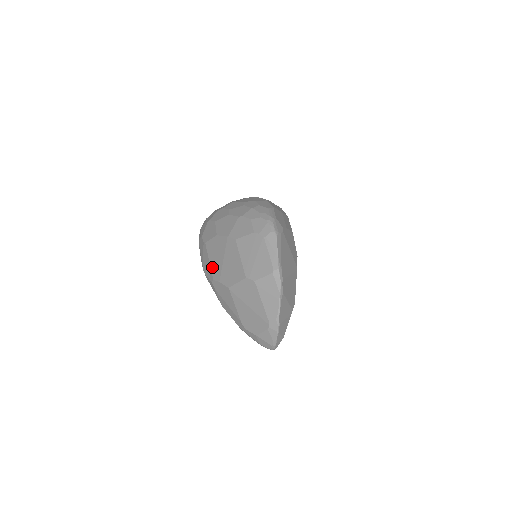
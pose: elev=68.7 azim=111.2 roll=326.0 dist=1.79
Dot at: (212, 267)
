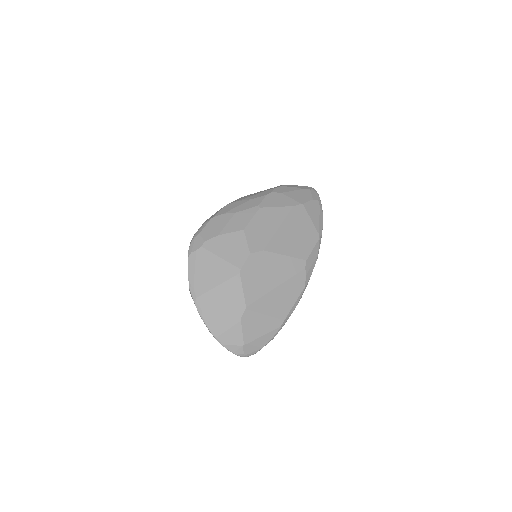
Dot at: occluded
